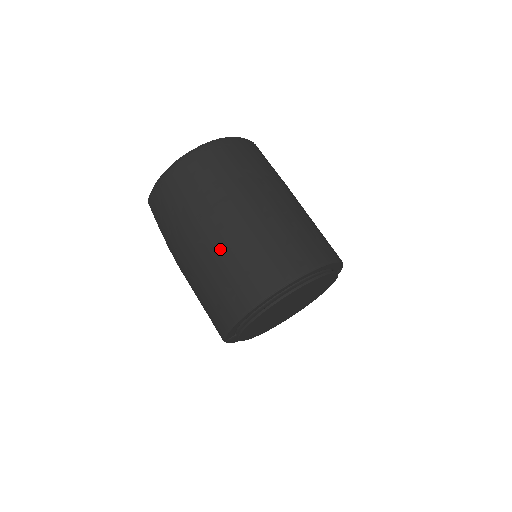
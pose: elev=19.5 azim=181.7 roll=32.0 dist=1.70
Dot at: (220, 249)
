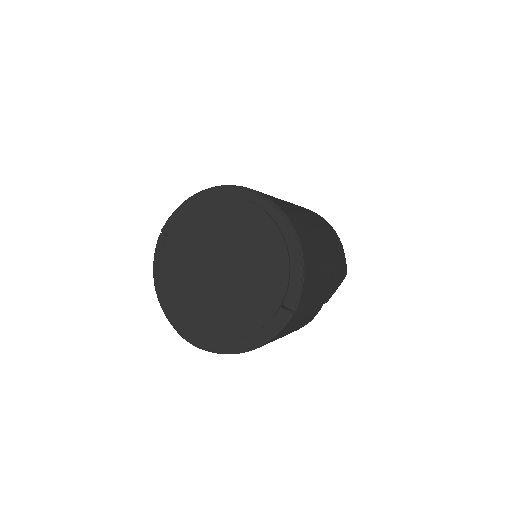
Dot at: occluded
